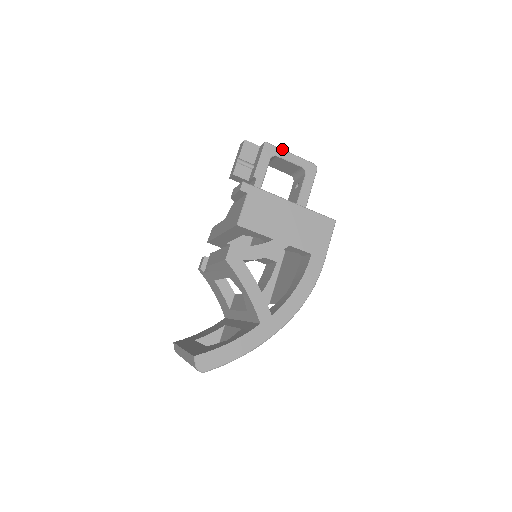
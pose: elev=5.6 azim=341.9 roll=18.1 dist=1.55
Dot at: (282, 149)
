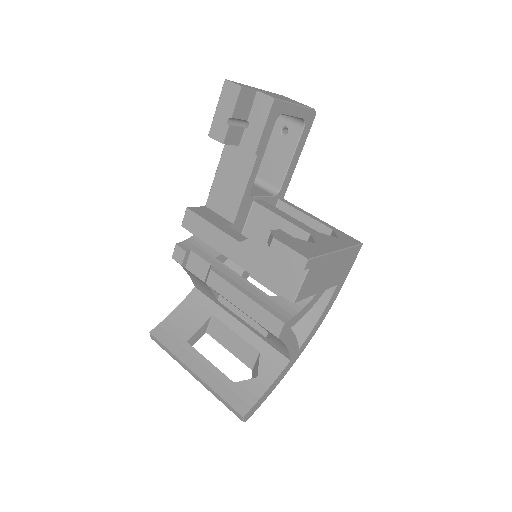
Dot at: (289, 102)
